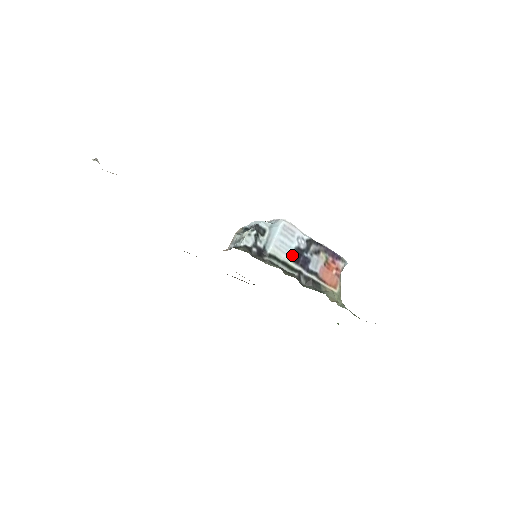
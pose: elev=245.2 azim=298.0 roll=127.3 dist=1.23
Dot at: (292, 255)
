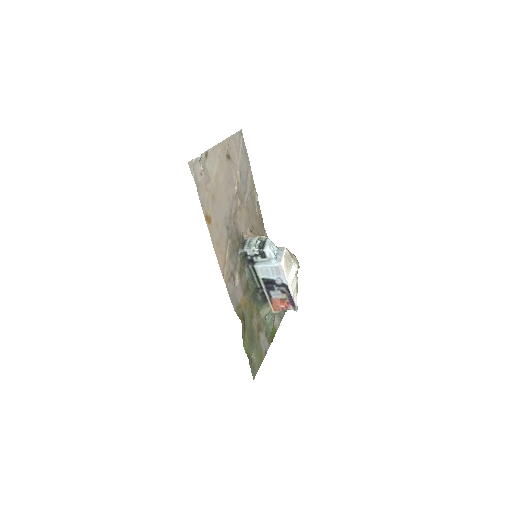
Dot at: (266, 279)
